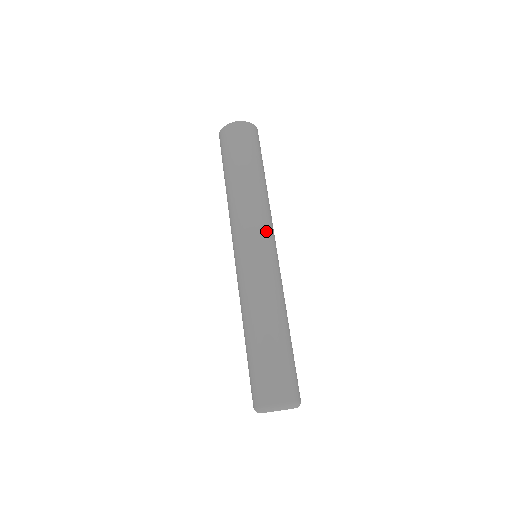
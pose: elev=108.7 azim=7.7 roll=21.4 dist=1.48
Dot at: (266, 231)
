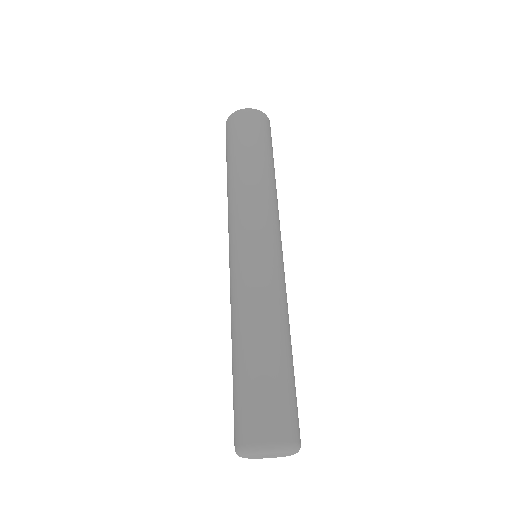
Dot at: (270, 224)
